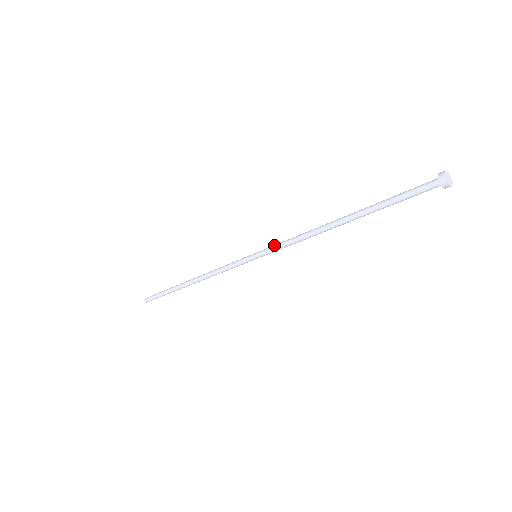
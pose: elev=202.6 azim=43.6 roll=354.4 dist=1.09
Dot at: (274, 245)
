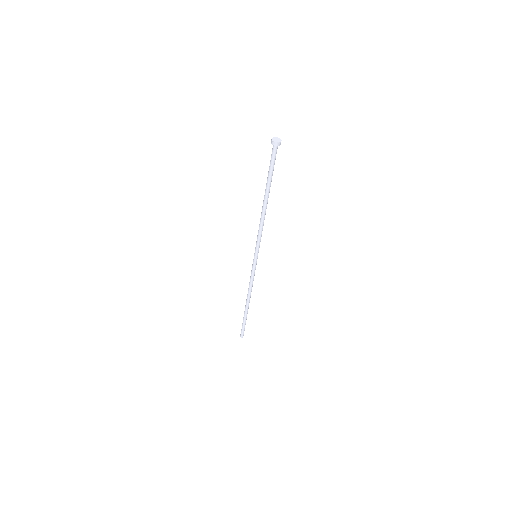
Dot at: (257, 241)
